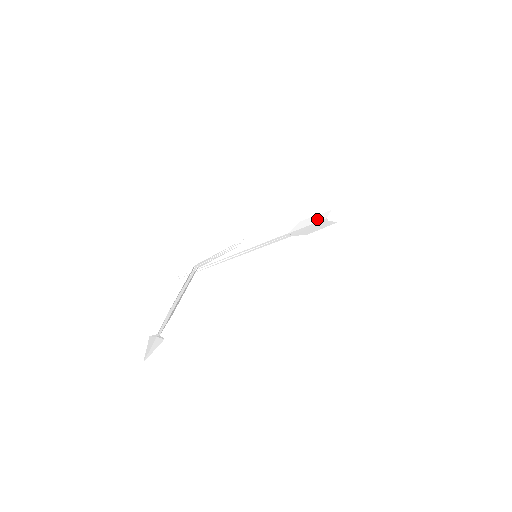
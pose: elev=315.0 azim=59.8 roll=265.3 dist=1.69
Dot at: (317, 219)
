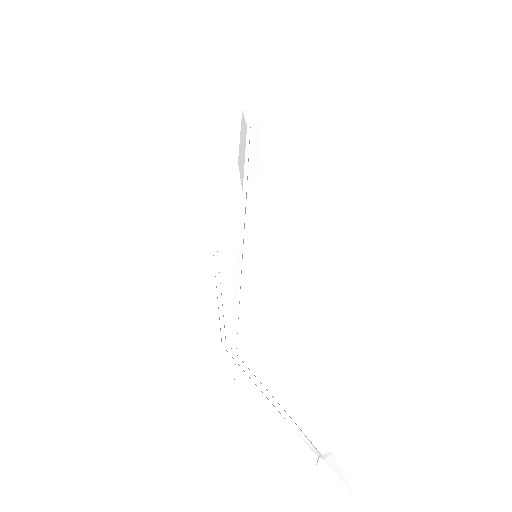
Dot at: (243, 138)
